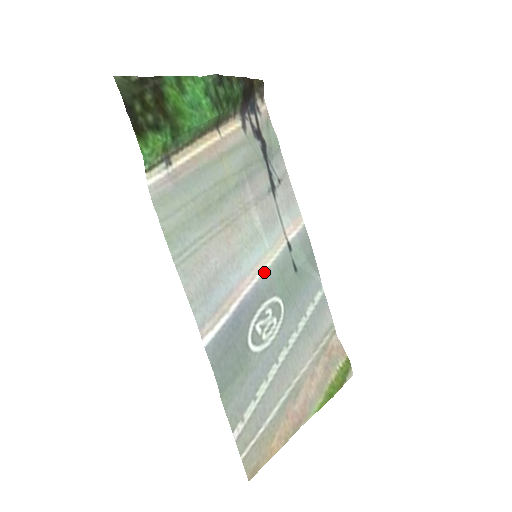
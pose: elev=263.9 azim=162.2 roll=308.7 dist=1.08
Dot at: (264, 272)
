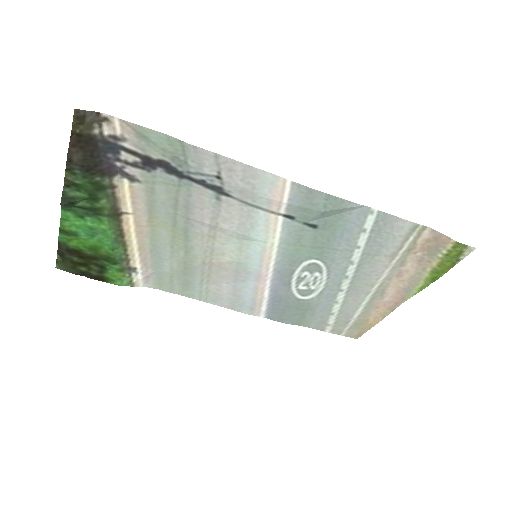
Dot at: (275, 258)
